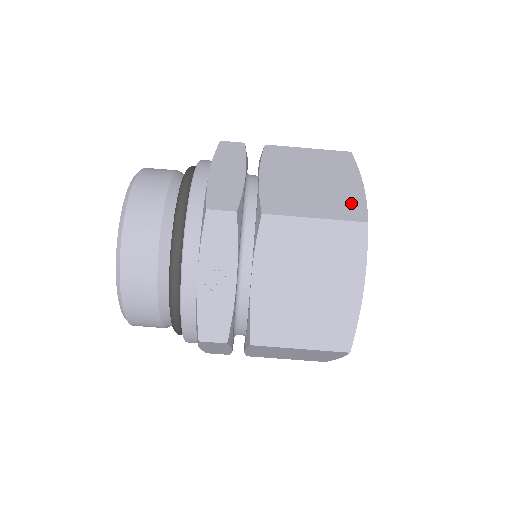
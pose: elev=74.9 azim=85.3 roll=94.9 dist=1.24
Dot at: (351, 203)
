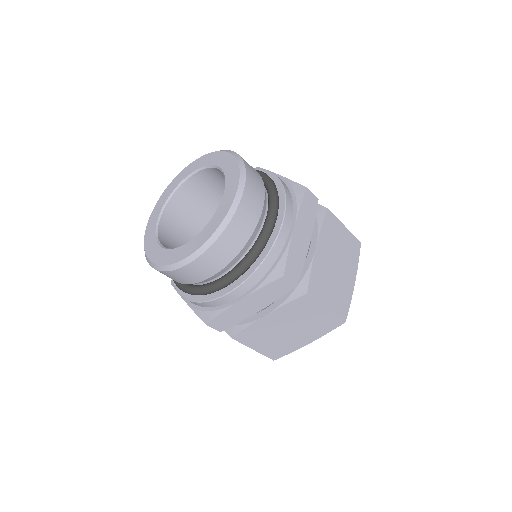
Dot at: (284, 350)
